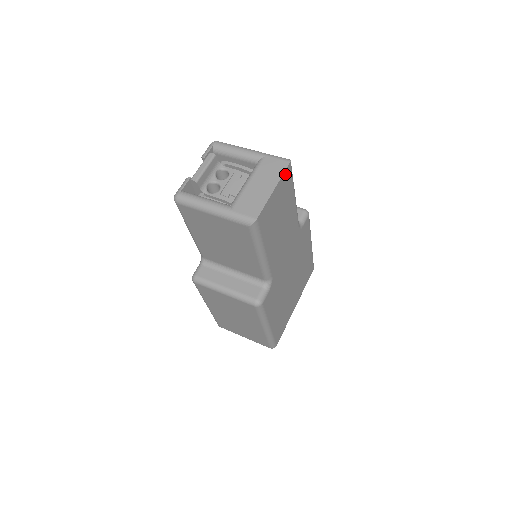
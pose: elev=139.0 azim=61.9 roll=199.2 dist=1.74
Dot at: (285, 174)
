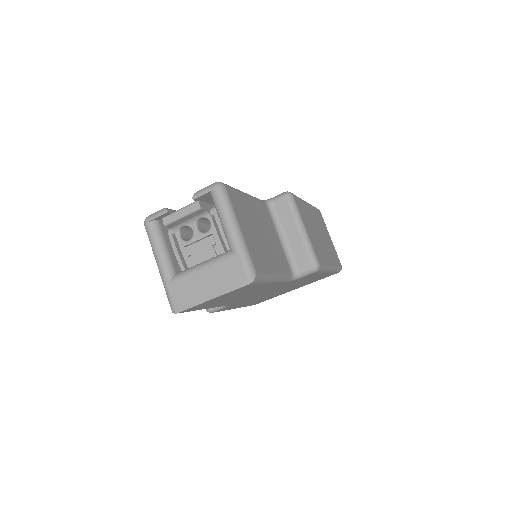
Dot at: (238, 289)
